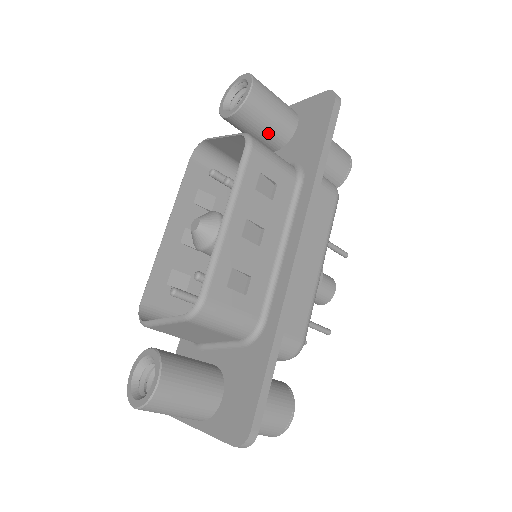
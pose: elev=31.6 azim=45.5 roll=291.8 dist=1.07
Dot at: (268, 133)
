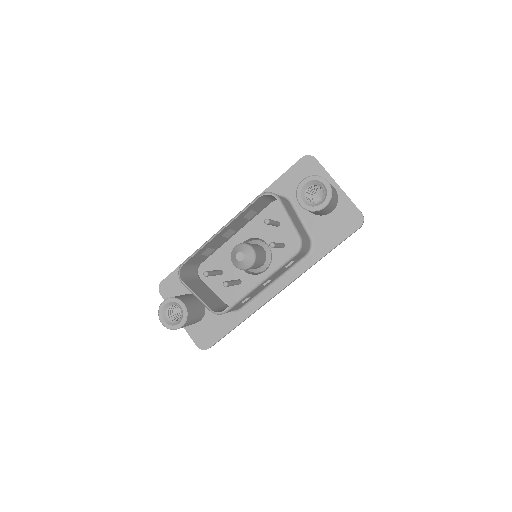
Dot at: (313, 213)
